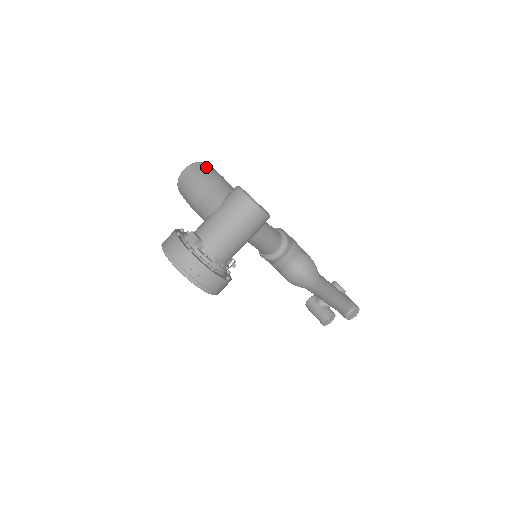
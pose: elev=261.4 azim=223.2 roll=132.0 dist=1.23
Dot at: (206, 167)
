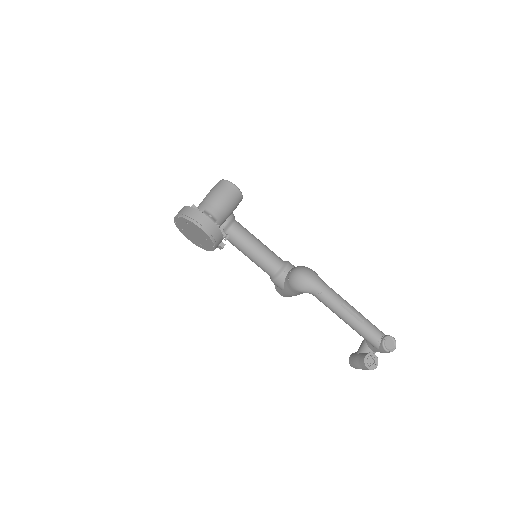
Dot at: occluded
